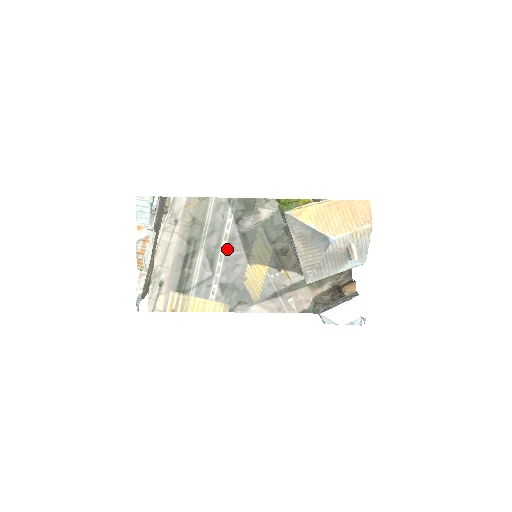
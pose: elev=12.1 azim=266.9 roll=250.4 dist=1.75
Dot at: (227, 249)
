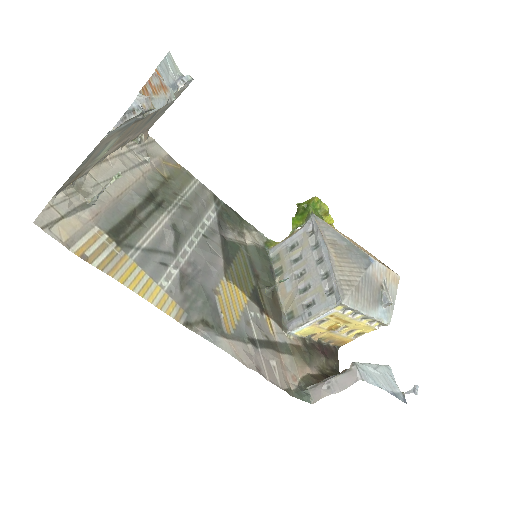
Dot at: (202, 239)
